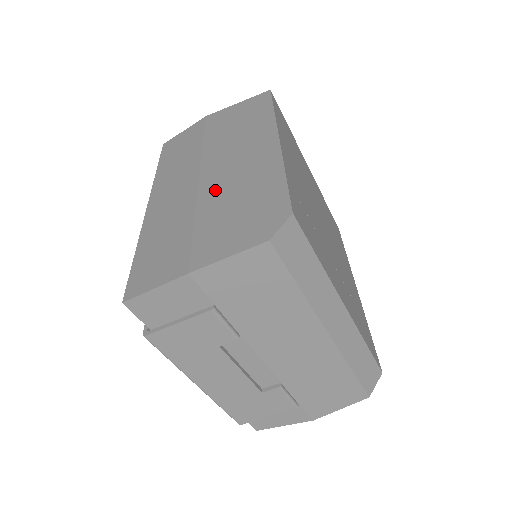
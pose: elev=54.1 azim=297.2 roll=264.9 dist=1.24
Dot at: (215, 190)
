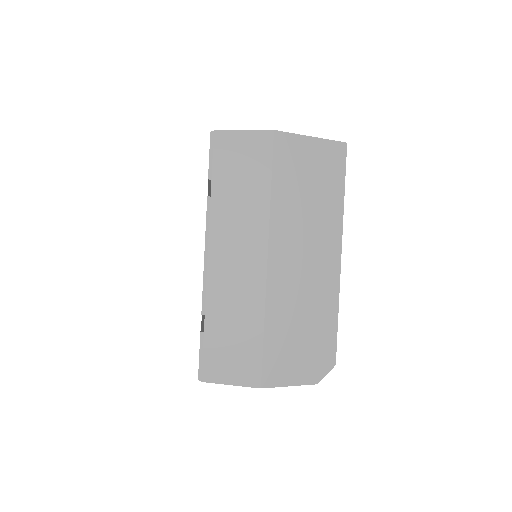
Dot at: (282, 297)
